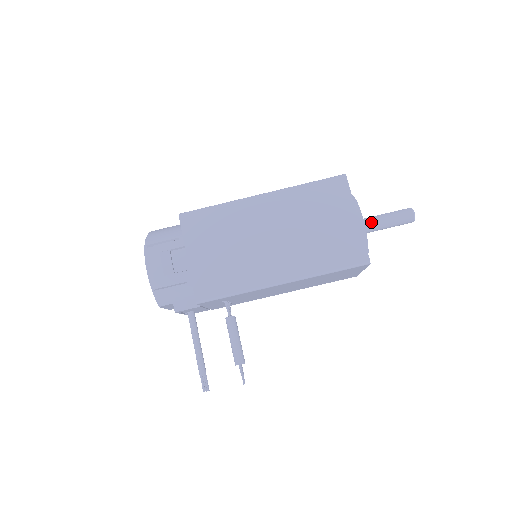
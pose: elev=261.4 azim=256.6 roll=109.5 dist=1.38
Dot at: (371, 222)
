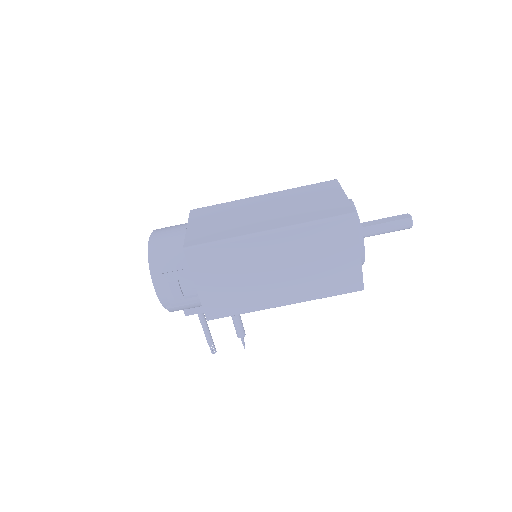
Dot at: (370, 232)
